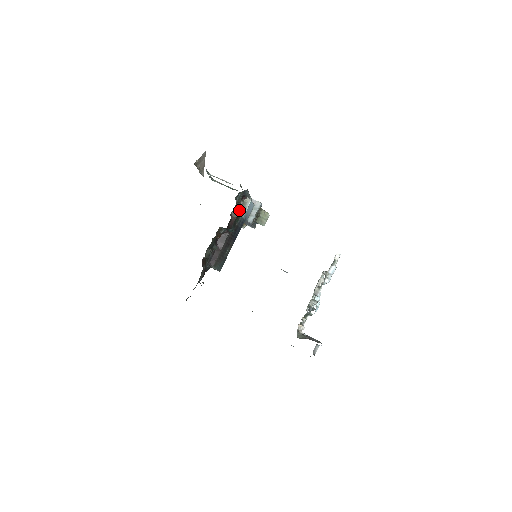
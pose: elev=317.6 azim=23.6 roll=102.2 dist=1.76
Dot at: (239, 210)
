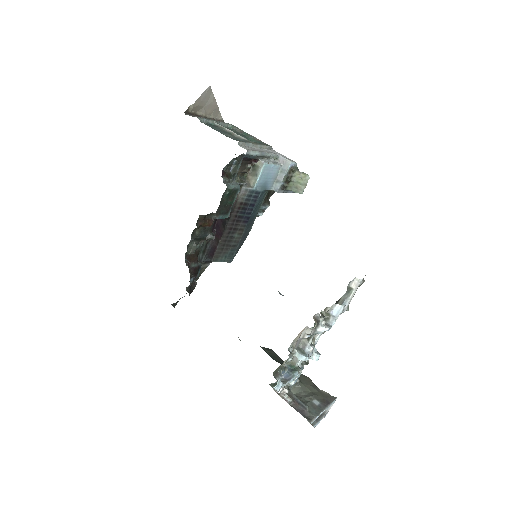
Dot at: (239, 183)
